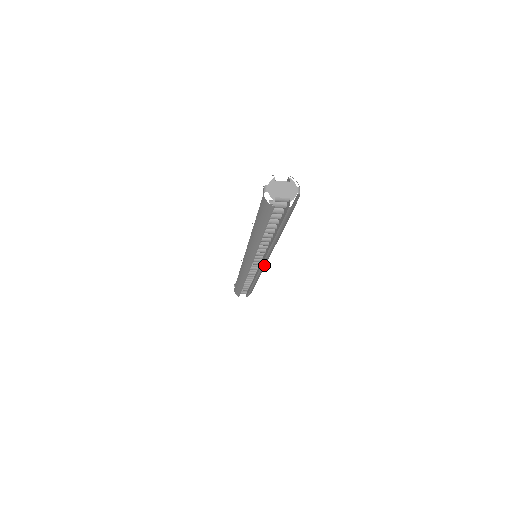
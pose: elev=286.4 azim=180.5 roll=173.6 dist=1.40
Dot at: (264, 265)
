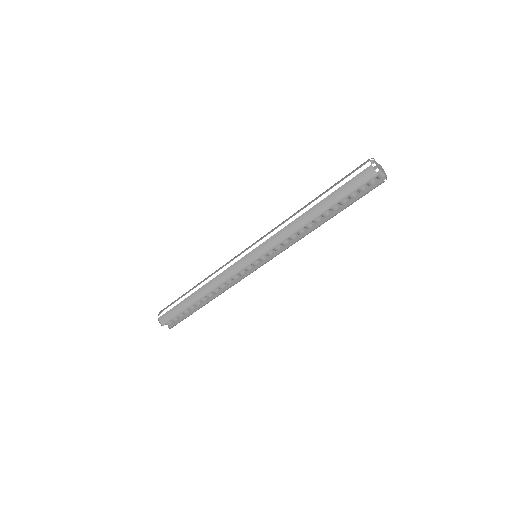
Dot at: occluded
